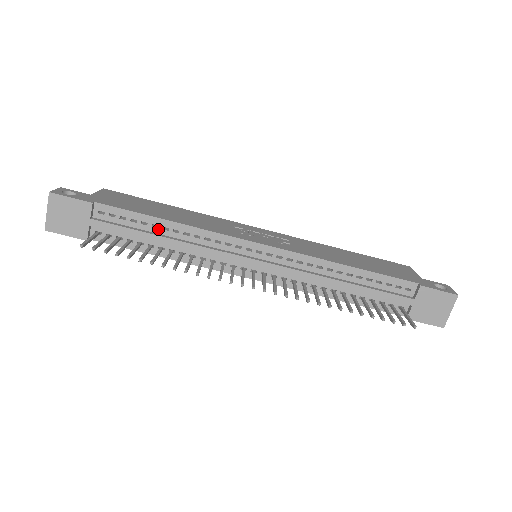
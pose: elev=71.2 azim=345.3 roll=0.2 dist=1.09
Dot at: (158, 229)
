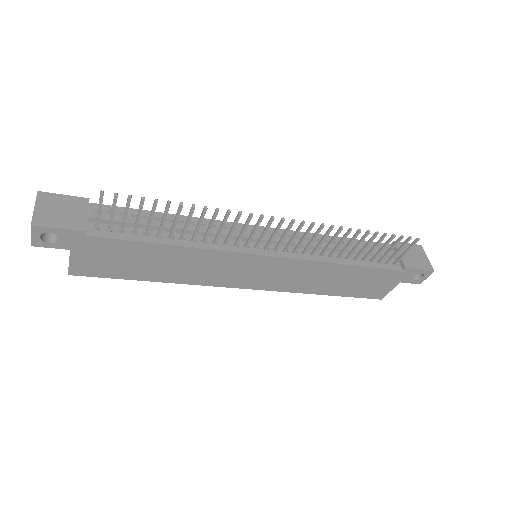
Dot at: occluded
